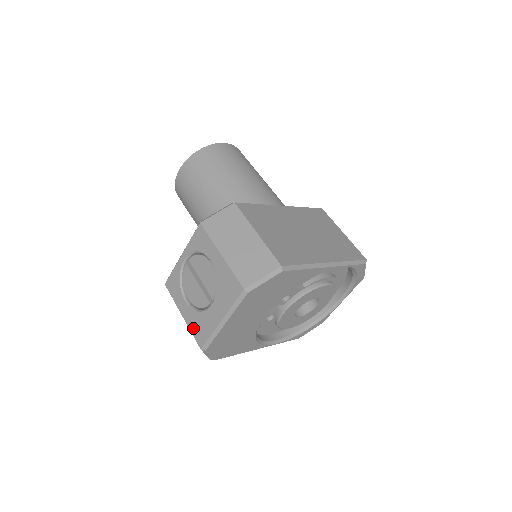
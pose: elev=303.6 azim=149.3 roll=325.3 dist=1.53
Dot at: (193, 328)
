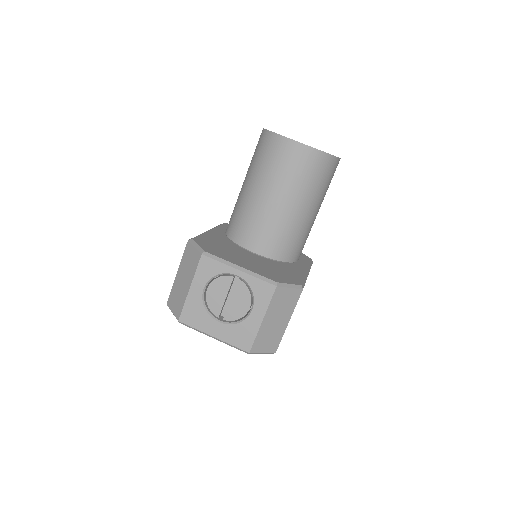
Dot at: (189, 307)
